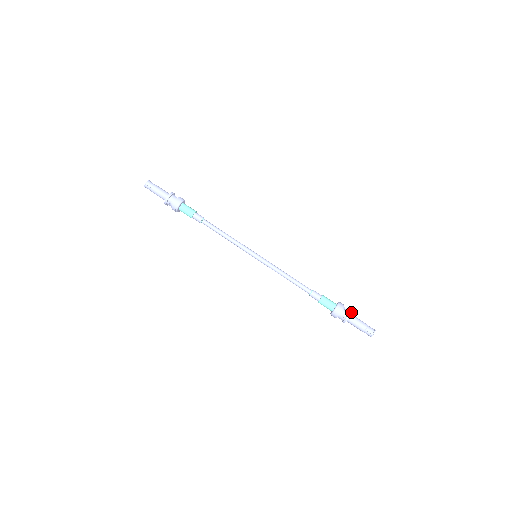
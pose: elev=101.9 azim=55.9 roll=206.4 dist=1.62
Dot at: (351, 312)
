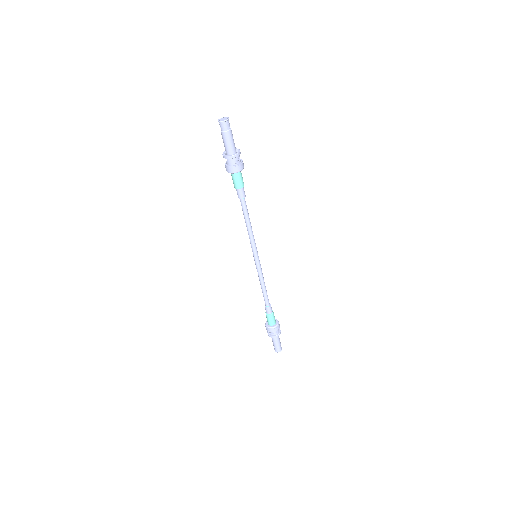
Dot at: (275, 337)
